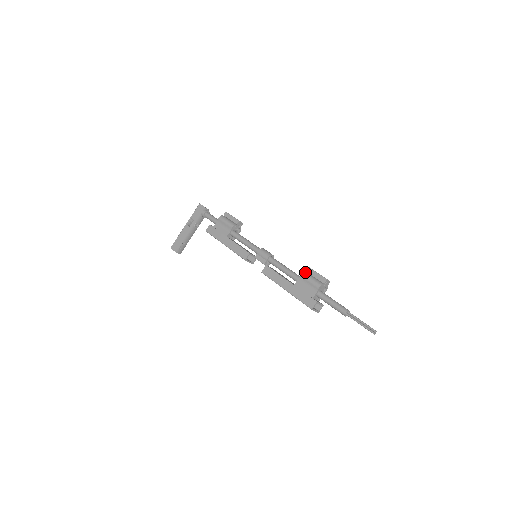
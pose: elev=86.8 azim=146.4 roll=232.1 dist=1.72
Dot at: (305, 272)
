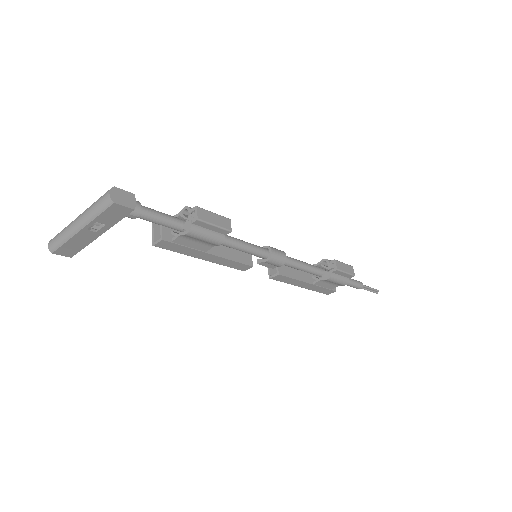
Dot at: (332, 276)
